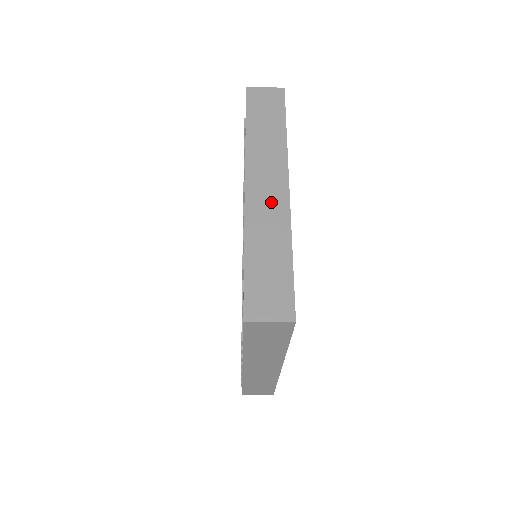
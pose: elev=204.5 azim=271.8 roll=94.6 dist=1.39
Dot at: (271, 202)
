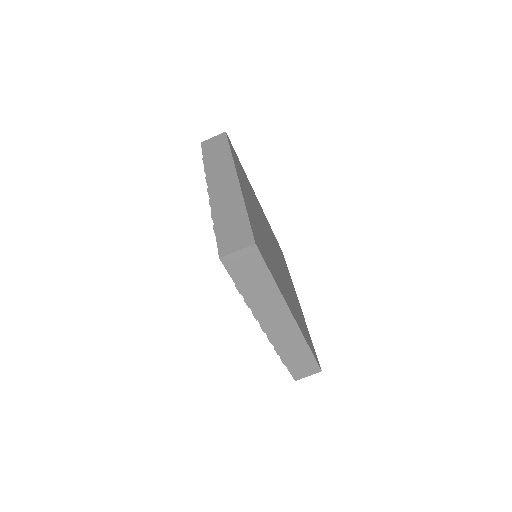
Dot at: (227, 190)
